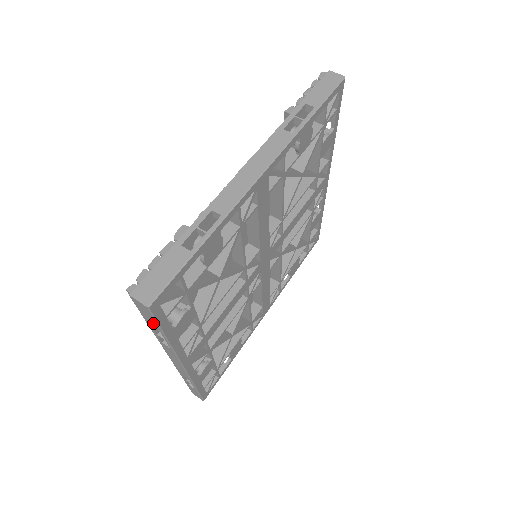
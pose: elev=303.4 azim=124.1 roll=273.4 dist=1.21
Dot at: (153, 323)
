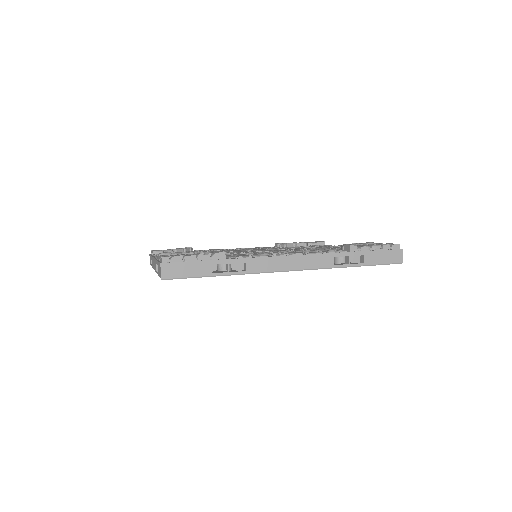
Dot at: occluded
